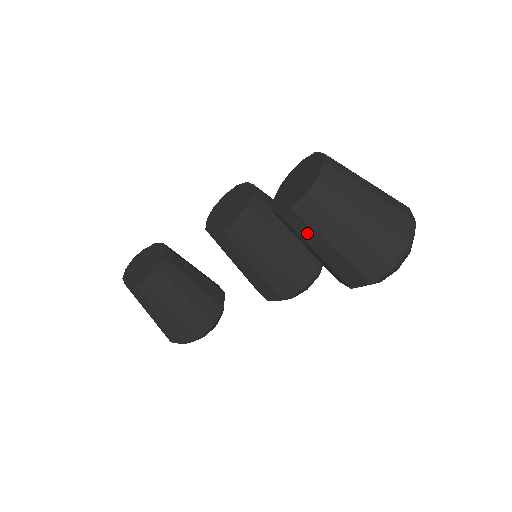
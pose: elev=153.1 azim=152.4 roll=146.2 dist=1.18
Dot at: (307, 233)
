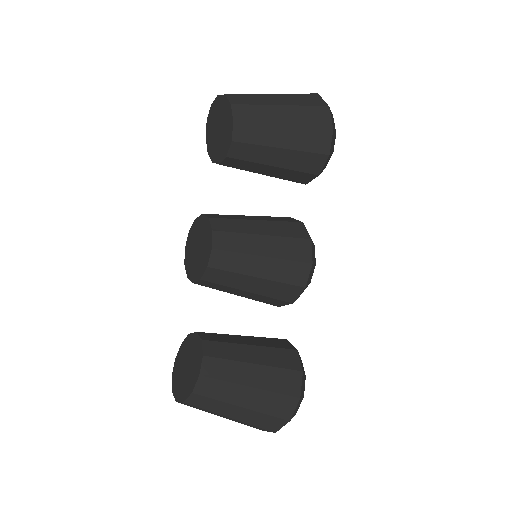
Dot at: (261, 135)
